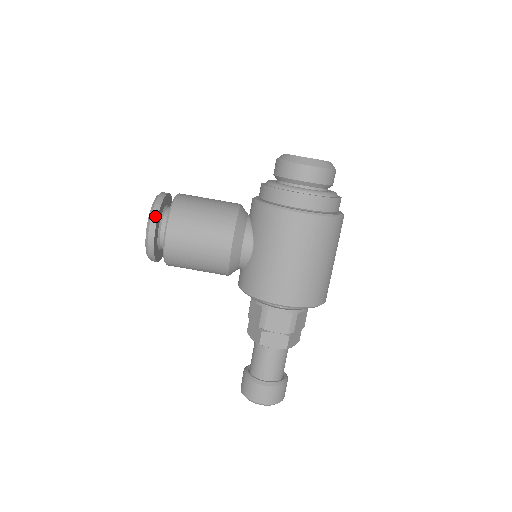
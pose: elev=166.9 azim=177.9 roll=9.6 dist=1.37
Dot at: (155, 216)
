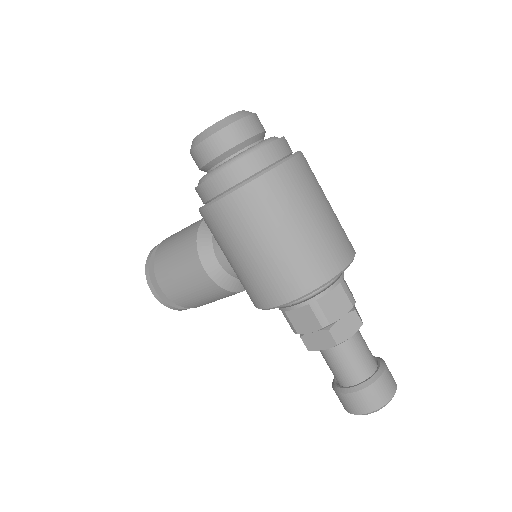
Dot at: (148, 275)
